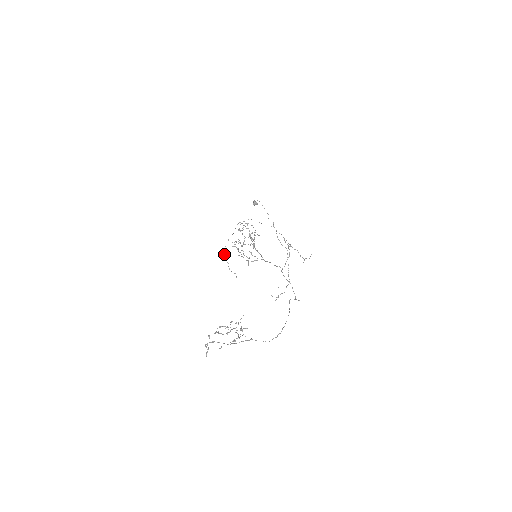
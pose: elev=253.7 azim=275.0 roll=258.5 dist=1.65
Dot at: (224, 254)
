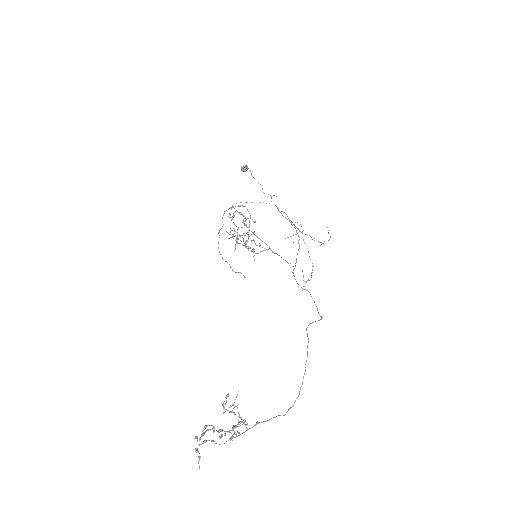
Dot at: (220, 254)
